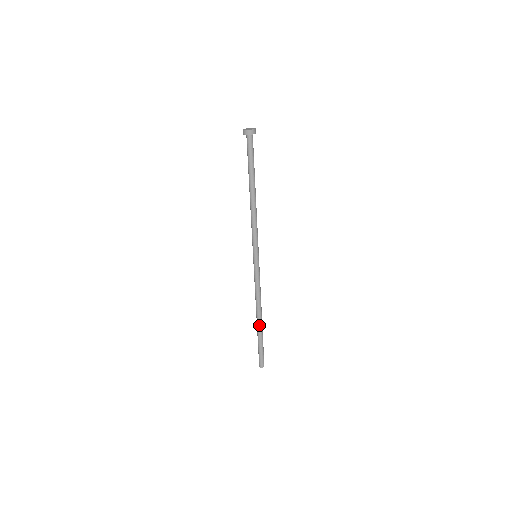
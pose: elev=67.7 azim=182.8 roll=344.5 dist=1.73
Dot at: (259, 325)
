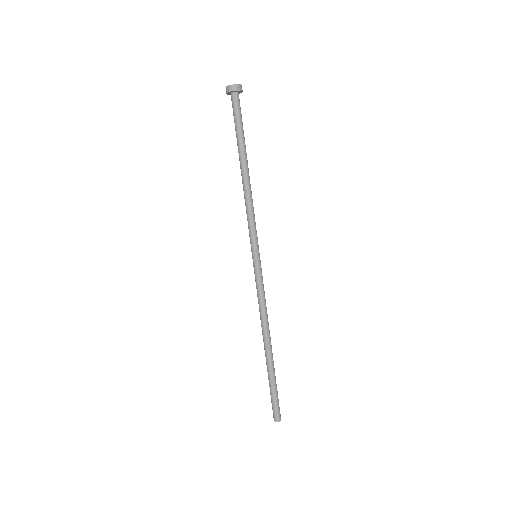
Dot at: (271, 355)
